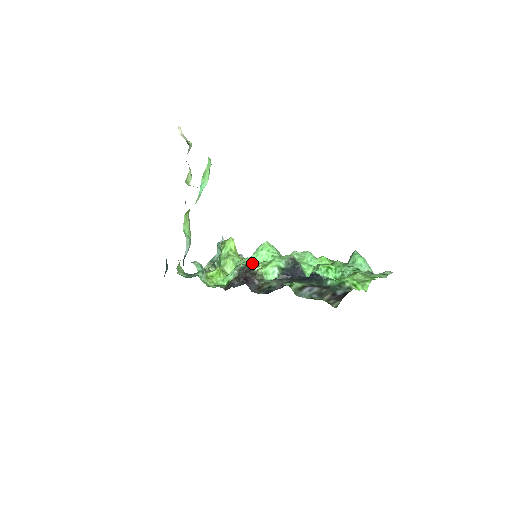
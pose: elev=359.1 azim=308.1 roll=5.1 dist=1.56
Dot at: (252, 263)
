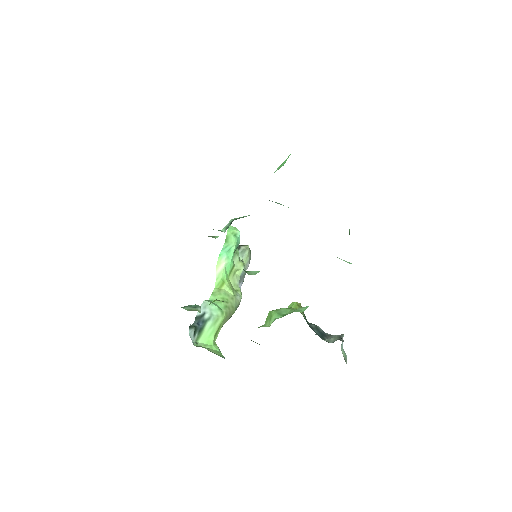
Dot at: (259, 271)
